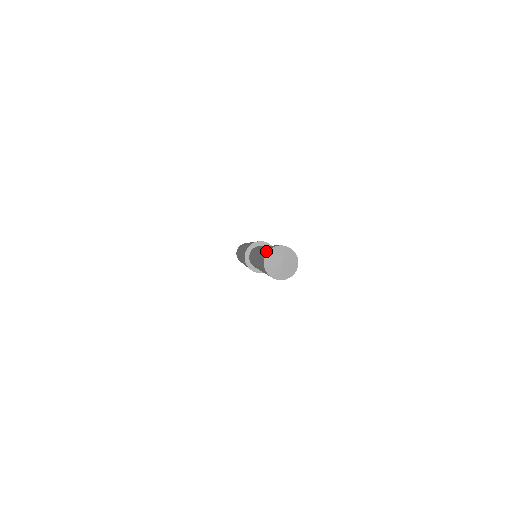
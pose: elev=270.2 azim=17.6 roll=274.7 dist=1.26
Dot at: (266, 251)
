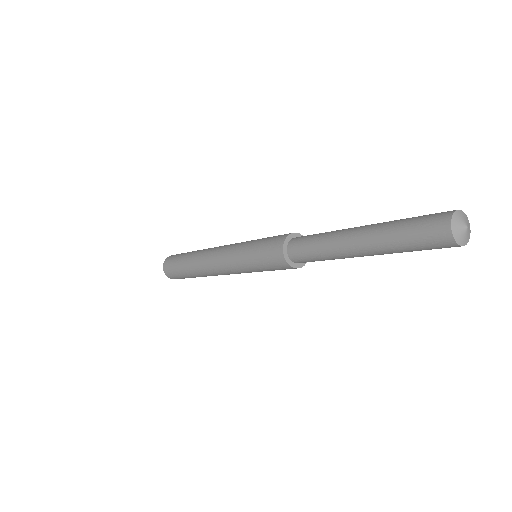
Dot at: (439, 222)
